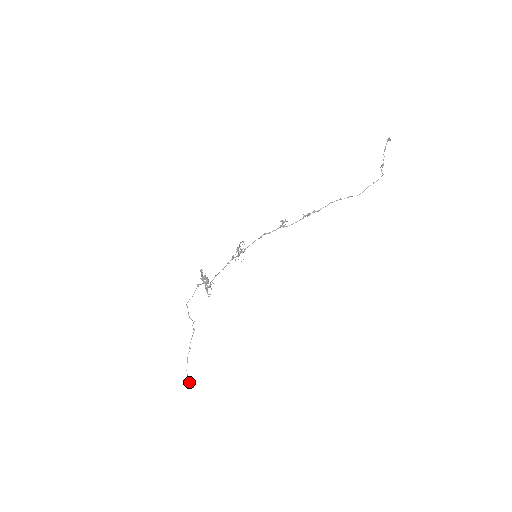
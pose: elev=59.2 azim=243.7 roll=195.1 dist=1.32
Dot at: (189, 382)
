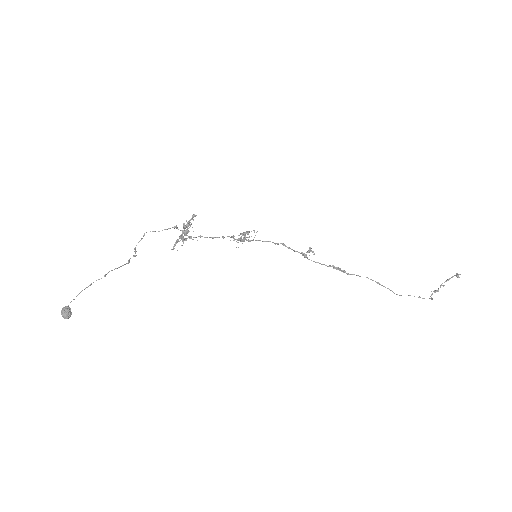
Dot at: (68, 308)
